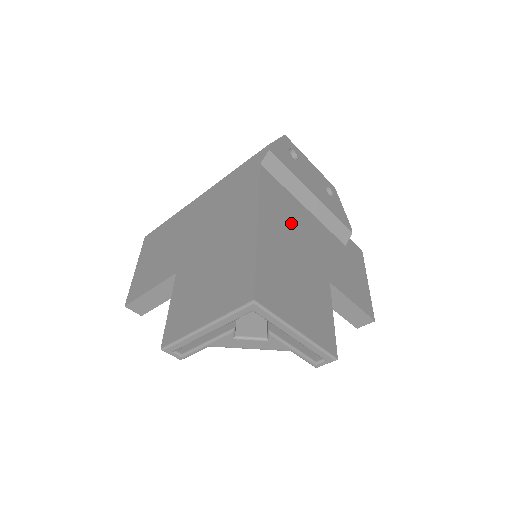
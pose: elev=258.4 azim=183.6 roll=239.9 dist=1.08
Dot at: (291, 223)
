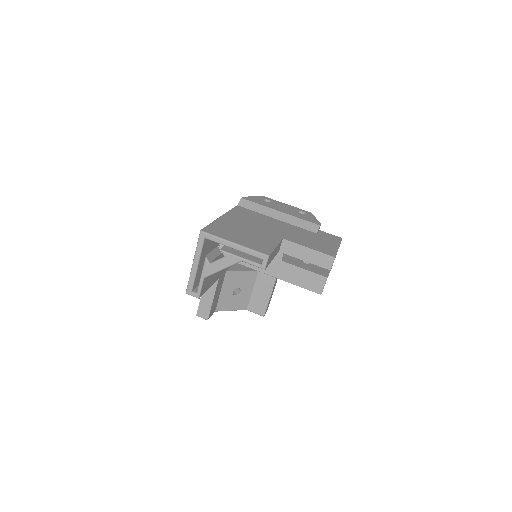
Dot at: (254, 220)
